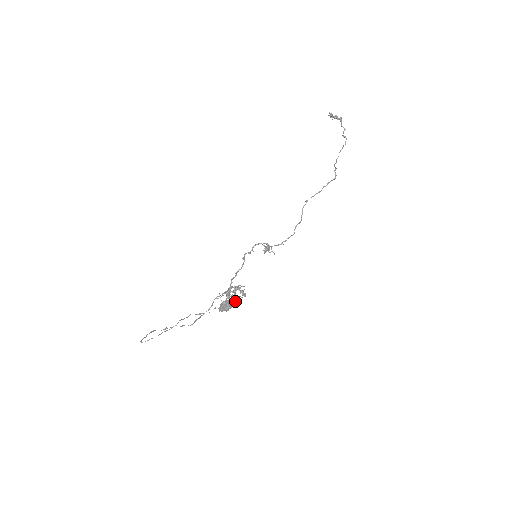
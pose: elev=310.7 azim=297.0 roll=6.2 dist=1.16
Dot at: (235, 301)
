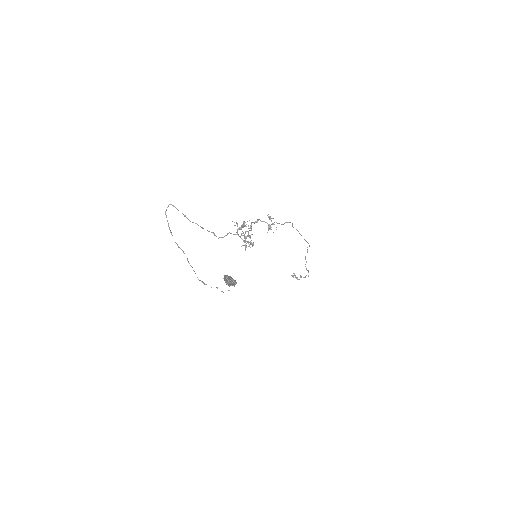
Dot at: (248, 232)
